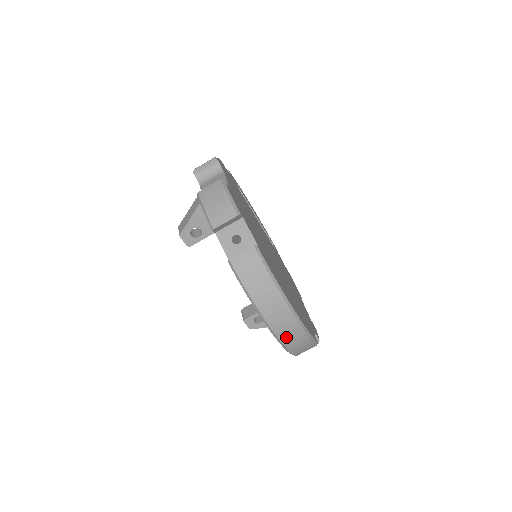
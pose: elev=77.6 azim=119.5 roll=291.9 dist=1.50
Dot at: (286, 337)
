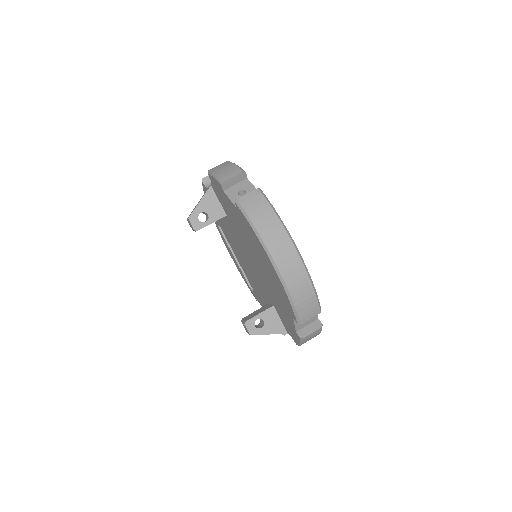
Dot at: (290, 279)
